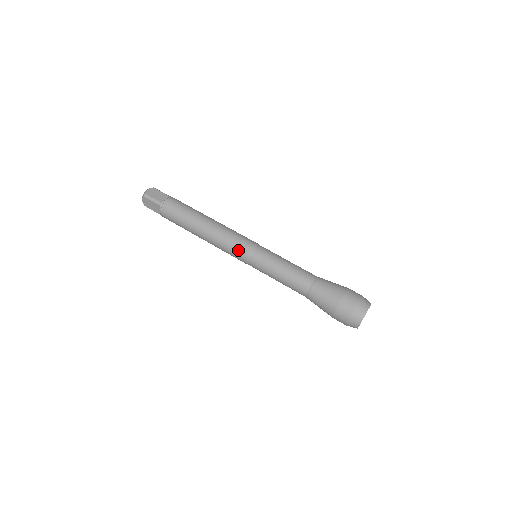
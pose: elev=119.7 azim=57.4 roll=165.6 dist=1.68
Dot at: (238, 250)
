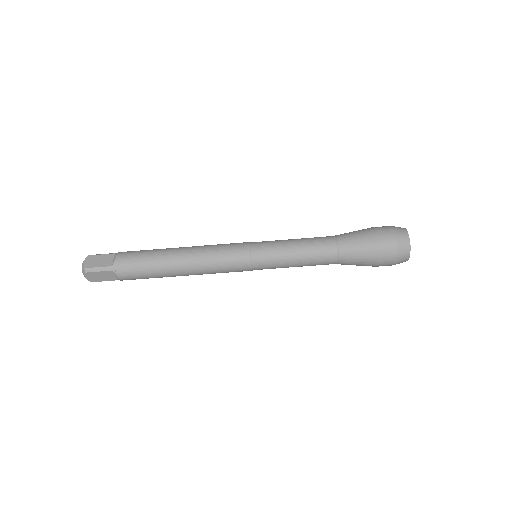
Dot at: occluded
